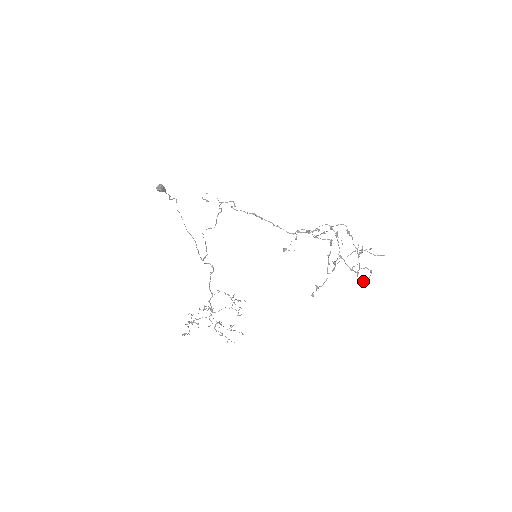
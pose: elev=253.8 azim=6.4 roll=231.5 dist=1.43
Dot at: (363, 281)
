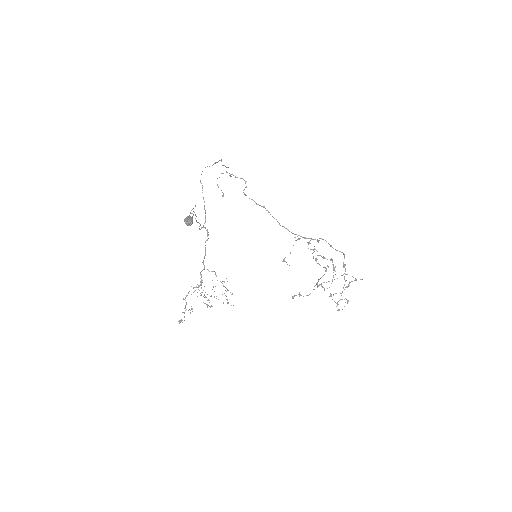
Dot at: (339, 310)
